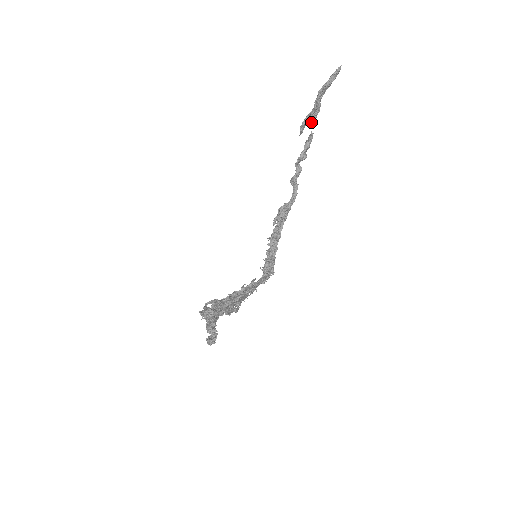
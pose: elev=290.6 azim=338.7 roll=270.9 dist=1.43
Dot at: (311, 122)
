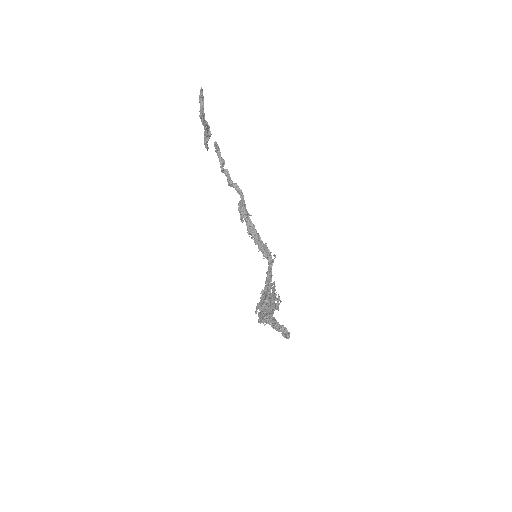
Dot at: (209, 138)
